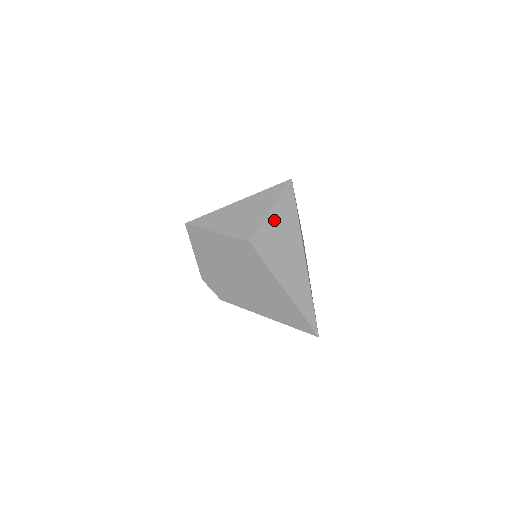
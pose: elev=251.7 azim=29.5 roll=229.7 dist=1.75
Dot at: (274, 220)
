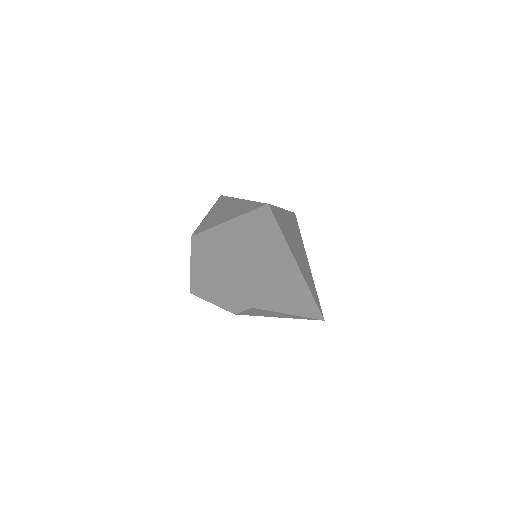
Dot at: (210, 215)
